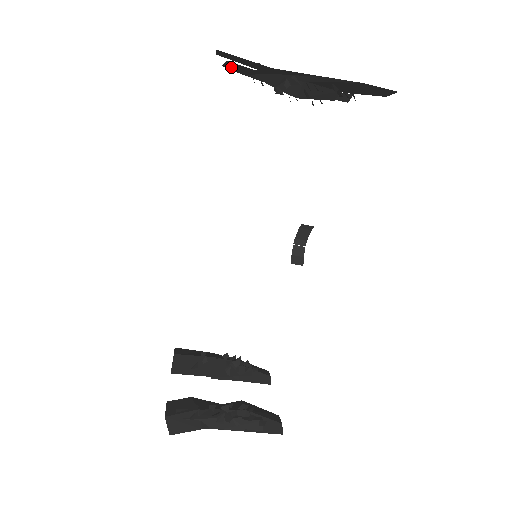
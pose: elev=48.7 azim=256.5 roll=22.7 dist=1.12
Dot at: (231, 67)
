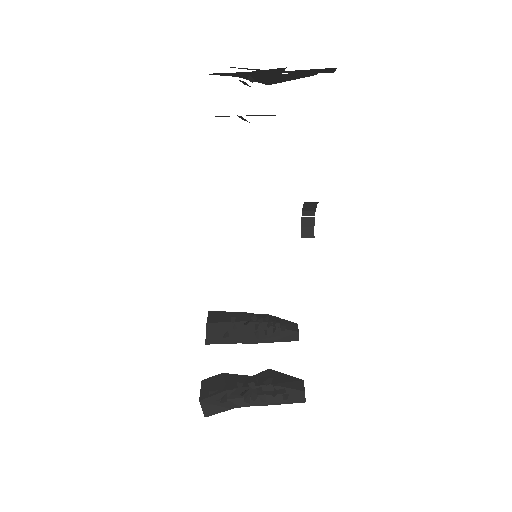
Dot at: occluded
